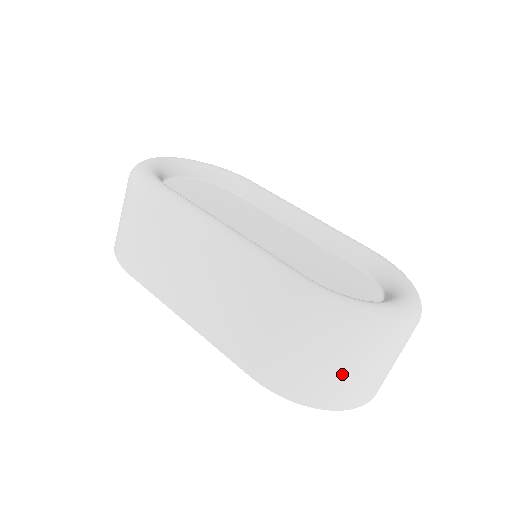
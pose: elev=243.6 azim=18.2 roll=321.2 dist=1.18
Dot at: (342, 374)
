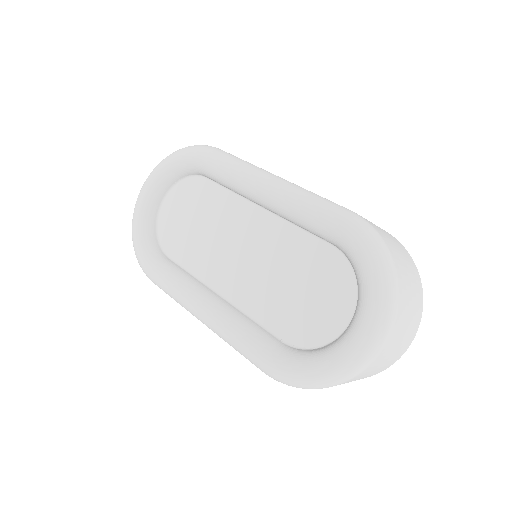
Dot at: occluded
